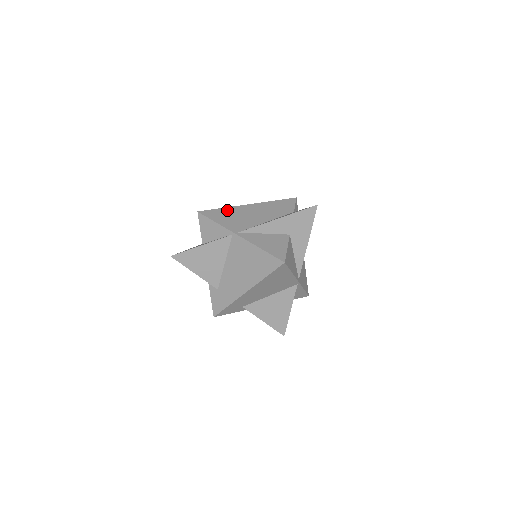
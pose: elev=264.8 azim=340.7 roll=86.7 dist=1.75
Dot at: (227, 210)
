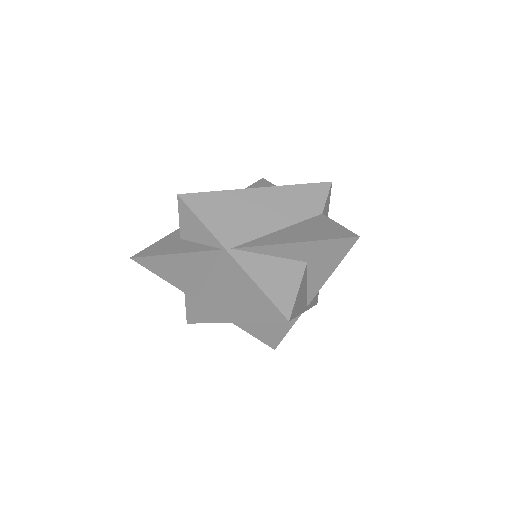
Dot at: (223, 197)
